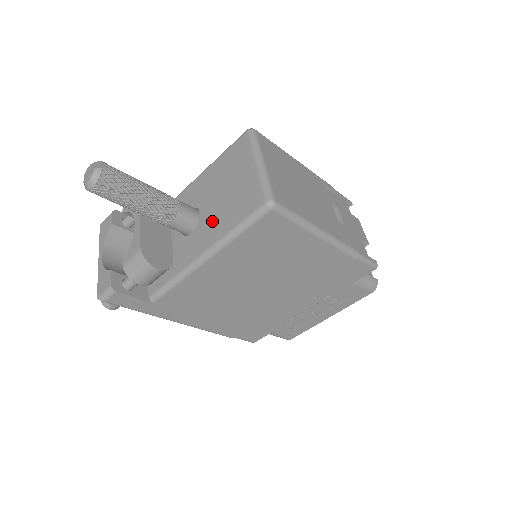
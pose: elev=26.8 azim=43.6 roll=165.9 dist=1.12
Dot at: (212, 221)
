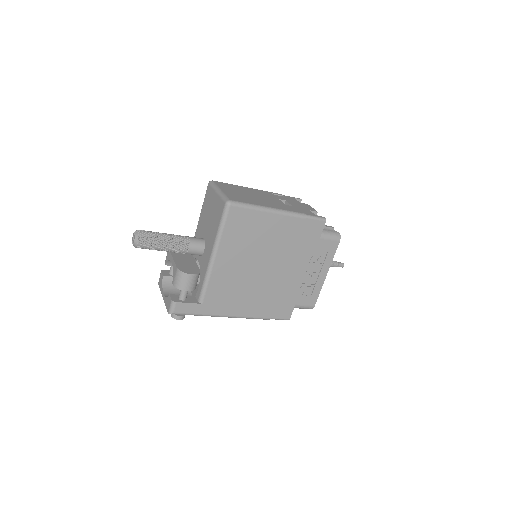
Dot at: (209, 236)
